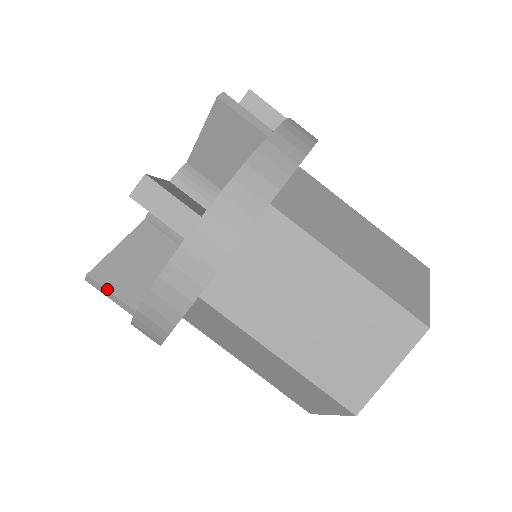
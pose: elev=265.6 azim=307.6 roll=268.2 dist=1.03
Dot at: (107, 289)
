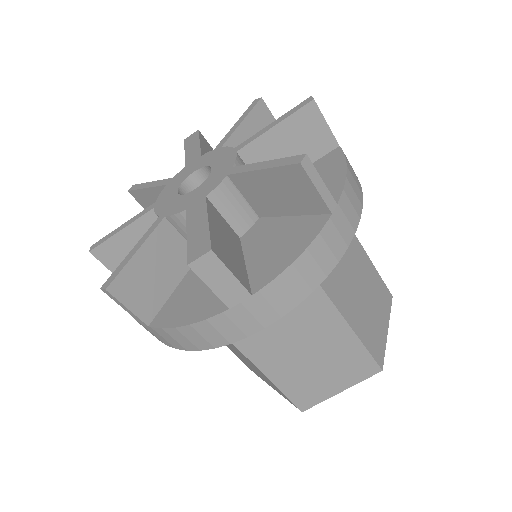
Dot at: (124, 304)
